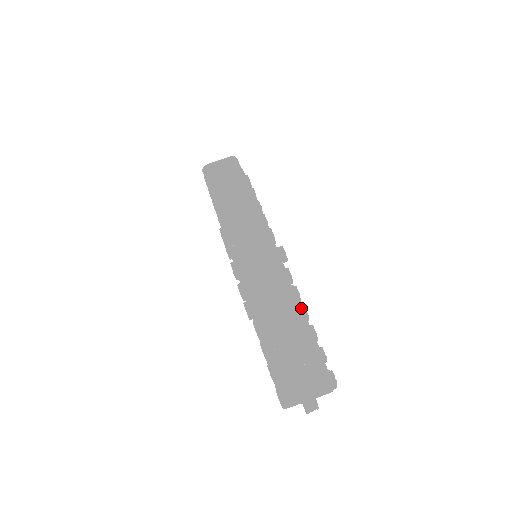
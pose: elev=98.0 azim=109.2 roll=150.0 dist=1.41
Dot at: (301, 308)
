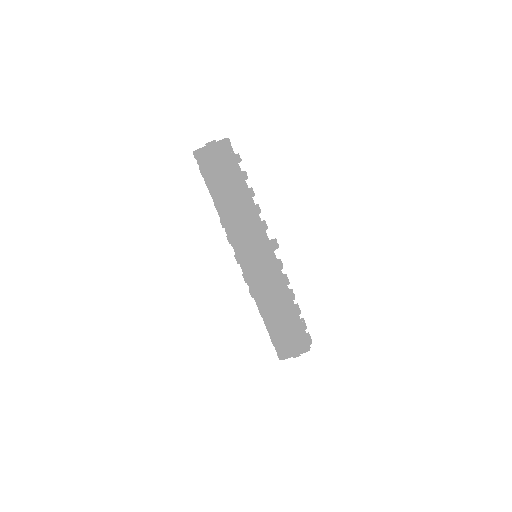
Dot at: (293, 307)
